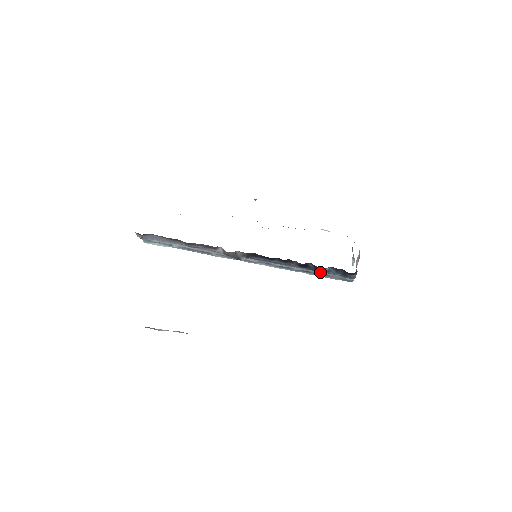
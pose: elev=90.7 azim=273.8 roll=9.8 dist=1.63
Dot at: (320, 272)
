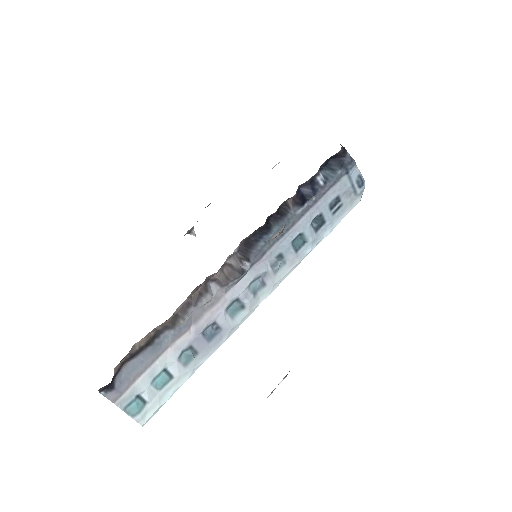
Dot at: (326, 199)
